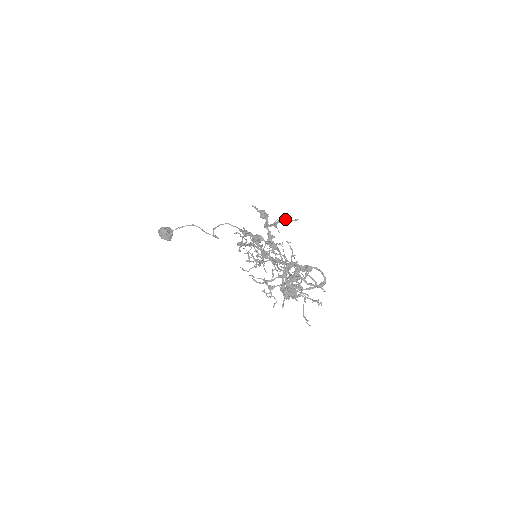
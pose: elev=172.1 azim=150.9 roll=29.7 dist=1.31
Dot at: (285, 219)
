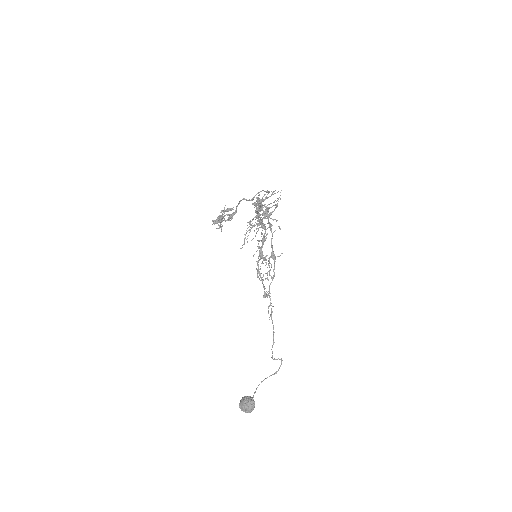
Dot at: (228, 209)
